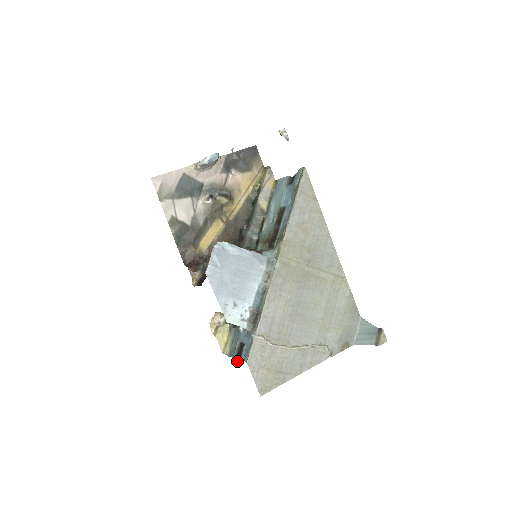
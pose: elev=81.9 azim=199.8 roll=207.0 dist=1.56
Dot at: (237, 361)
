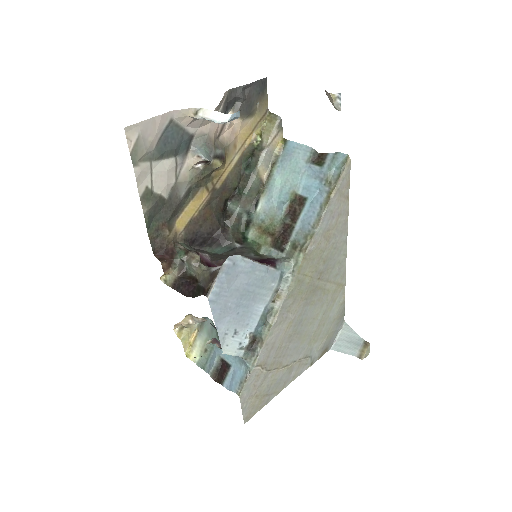
Dot at: (215, 380)
